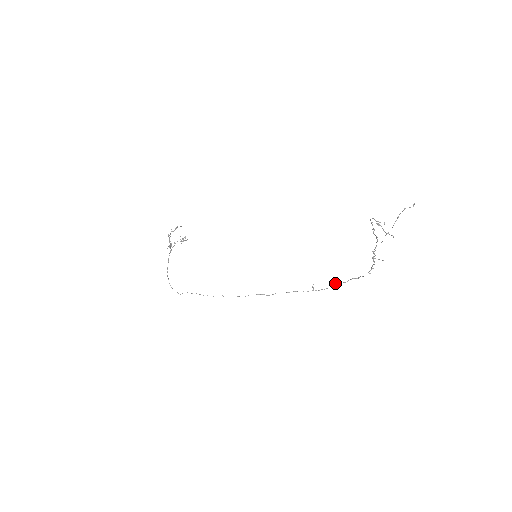
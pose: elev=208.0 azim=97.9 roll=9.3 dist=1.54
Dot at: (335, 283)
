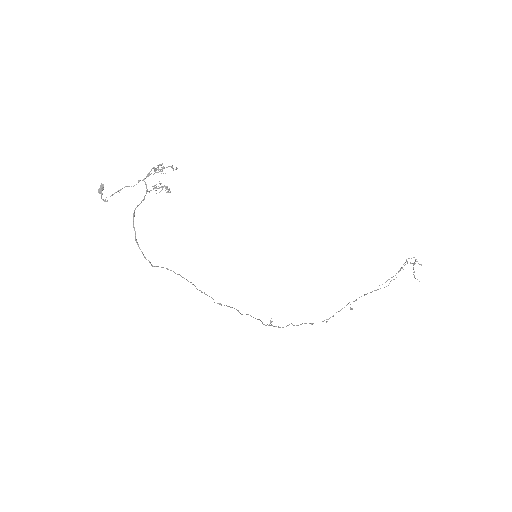
Dot at: (291, 323)
